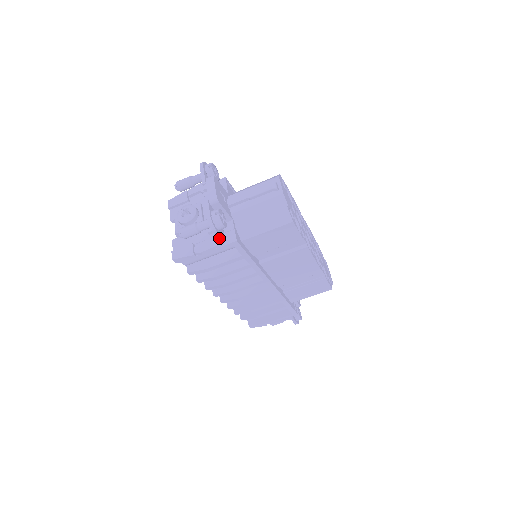
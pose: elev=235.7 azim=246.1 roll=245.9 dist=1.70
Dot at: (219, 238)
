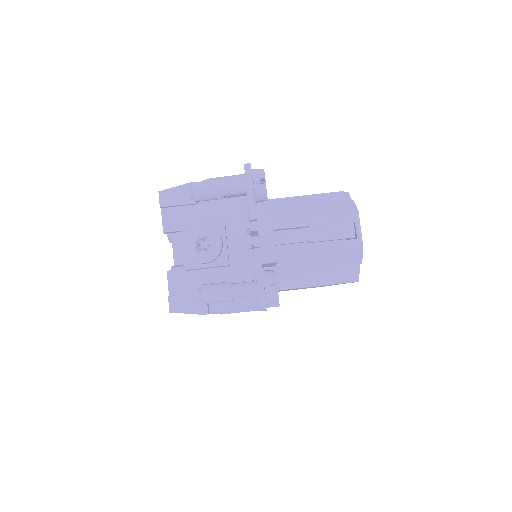
Dot at: occluded
